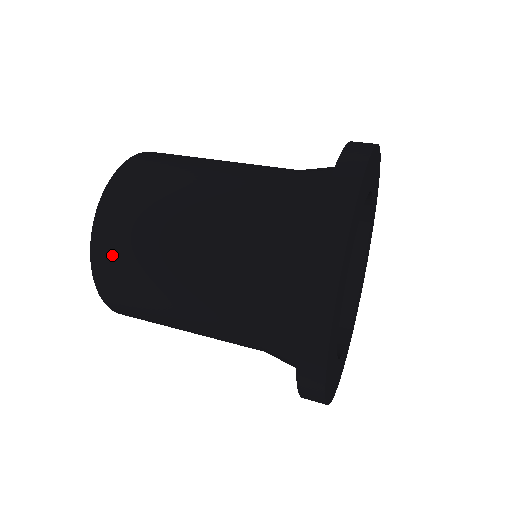
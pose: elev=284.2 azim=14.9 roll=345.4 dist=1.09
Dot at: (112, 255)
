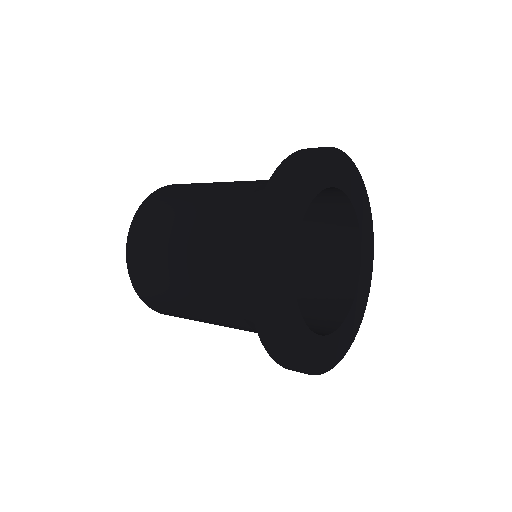
Dot at: (145, 221)
